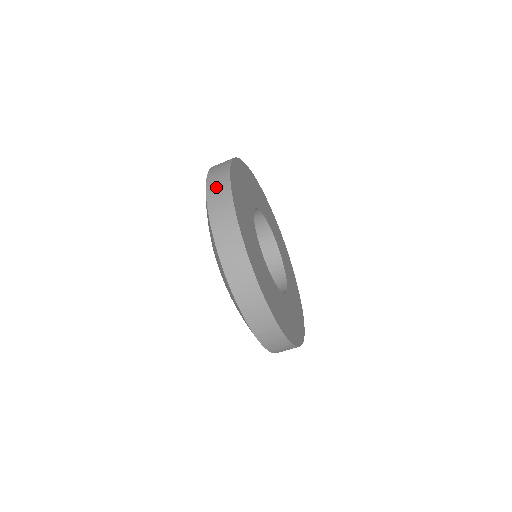
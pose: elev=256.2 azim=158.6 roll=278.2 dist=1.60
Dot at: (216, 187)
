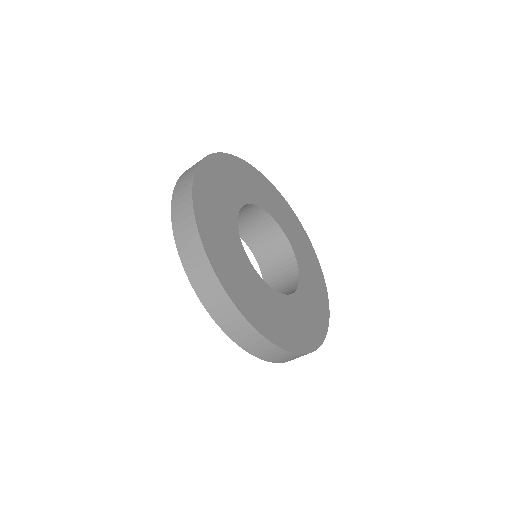
Dot at: (193, 264)
